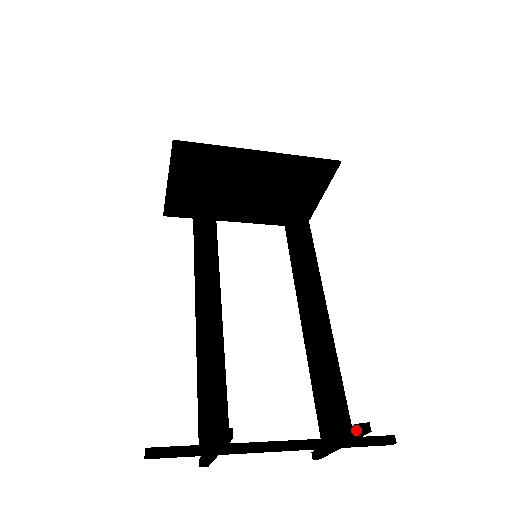
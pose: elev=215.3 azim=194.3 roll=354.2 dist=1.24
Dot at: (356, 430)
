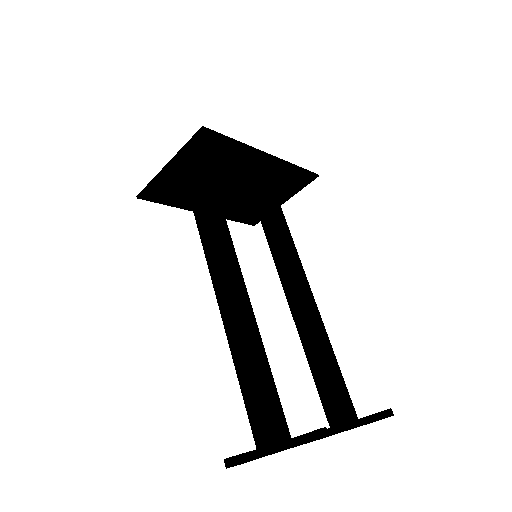
Dot at: (381, 415)
